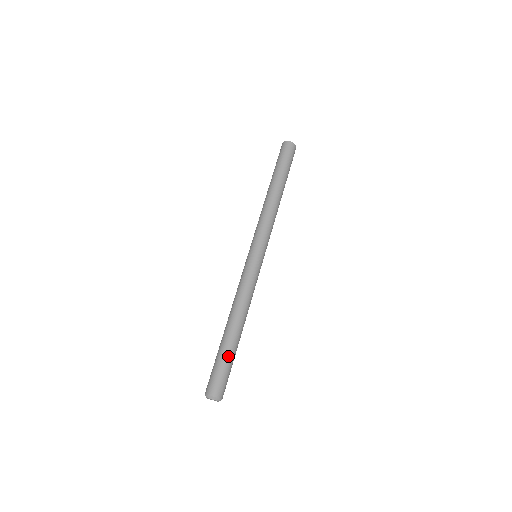
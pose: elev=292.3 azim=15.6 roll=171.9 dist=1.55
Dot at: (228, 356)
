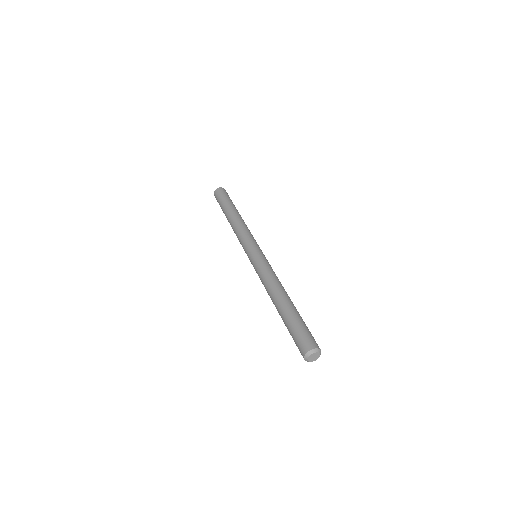
Dot at: (297, 318)
